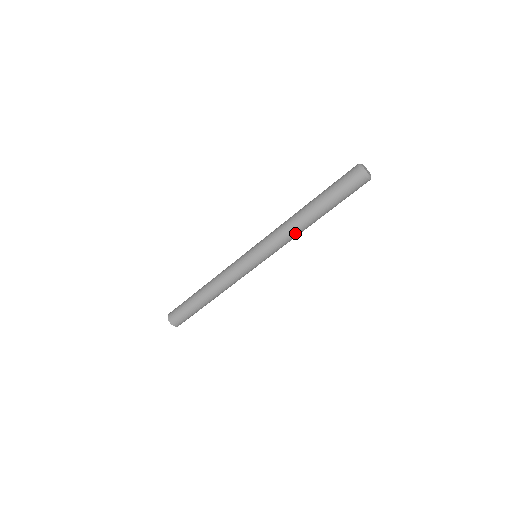
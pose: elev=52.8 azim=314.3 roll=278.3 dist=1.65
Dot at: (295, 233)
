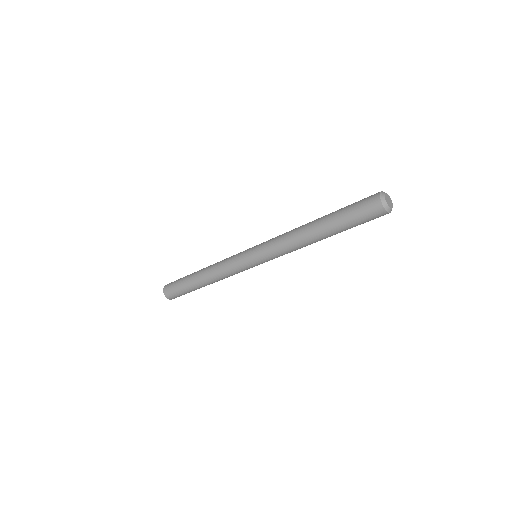
Dot at: (296, 244)
